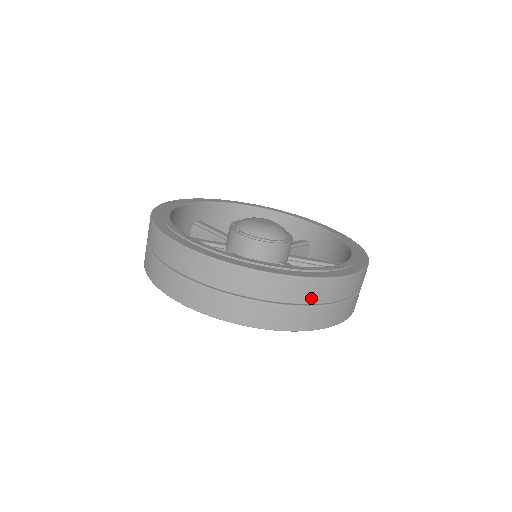
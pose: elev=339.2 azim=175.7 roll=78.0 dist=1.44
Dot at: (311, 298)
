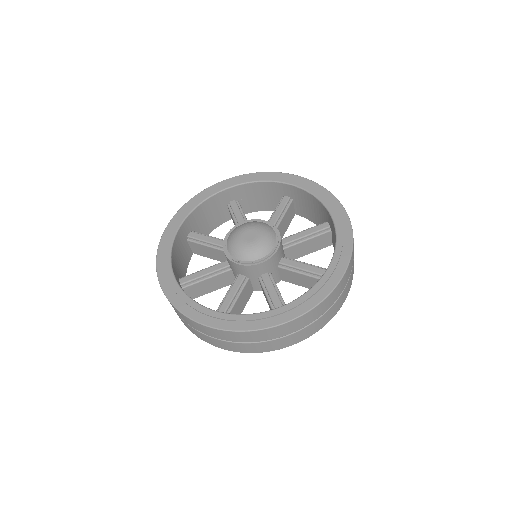
Dot at: (241, 340)
